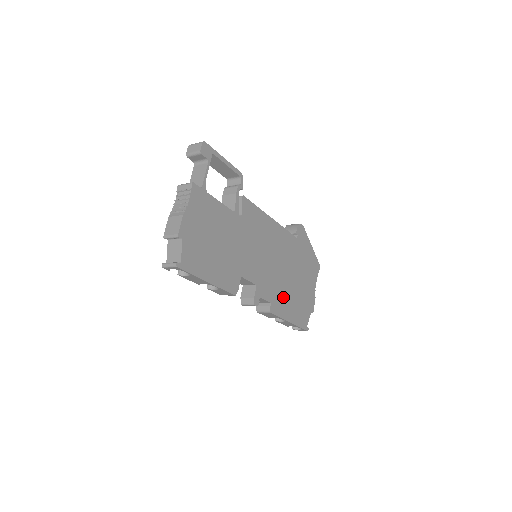
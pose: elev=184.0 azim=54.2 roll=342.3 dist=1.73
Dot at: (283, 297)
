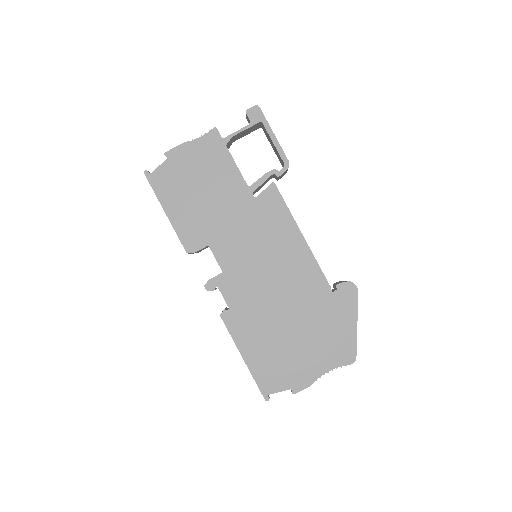
Dot at: (254, 323)
